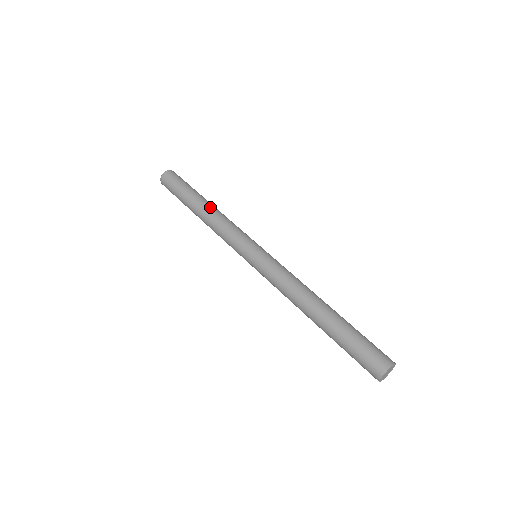
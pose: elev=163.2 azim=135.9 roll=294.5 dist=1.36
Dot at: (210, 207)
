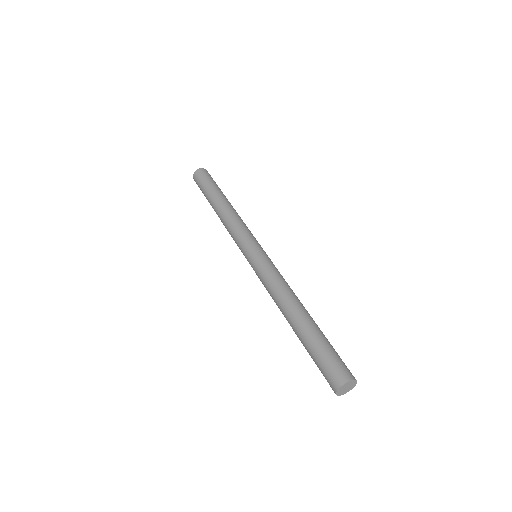
Dot at: (225, 206)
